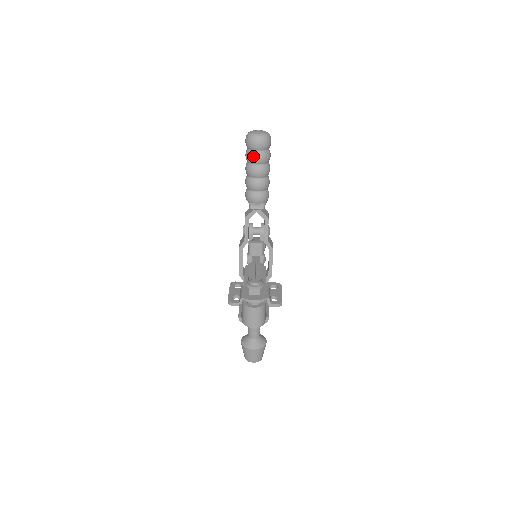
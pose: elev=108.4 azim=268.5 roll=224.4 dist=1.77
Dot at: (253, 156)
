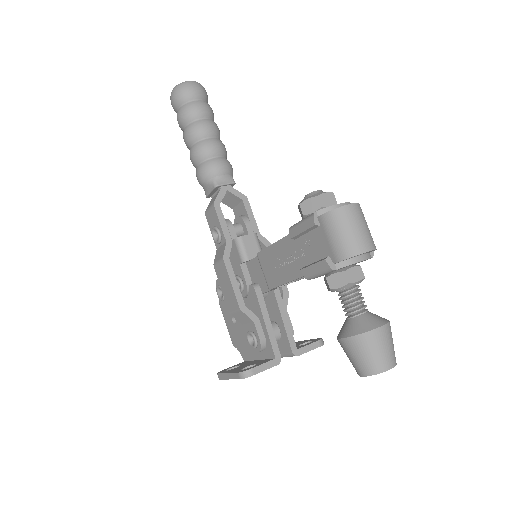
Dot at: (193, 107)
